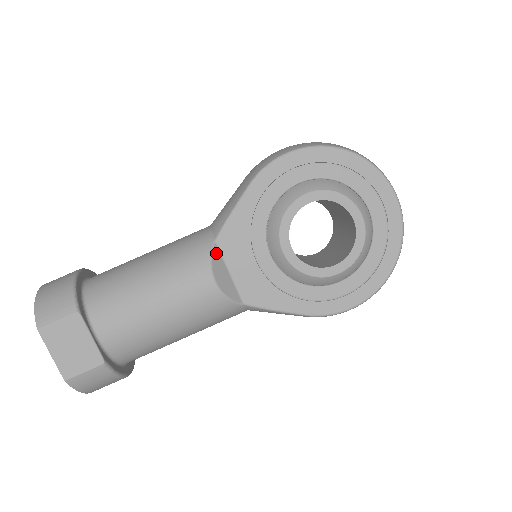
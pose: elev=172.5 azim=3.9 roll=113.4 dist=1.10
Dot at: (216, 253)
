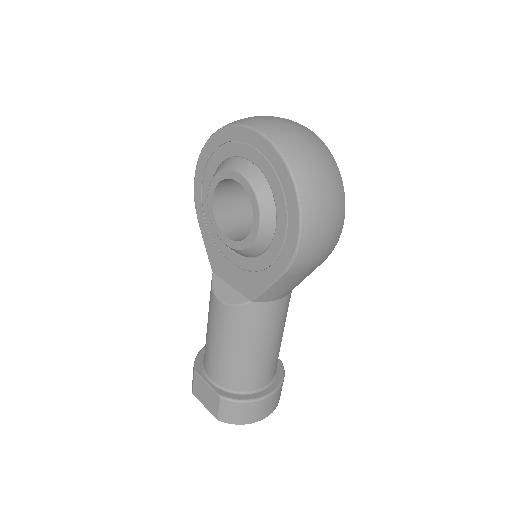
Dot at: (215, 280)
